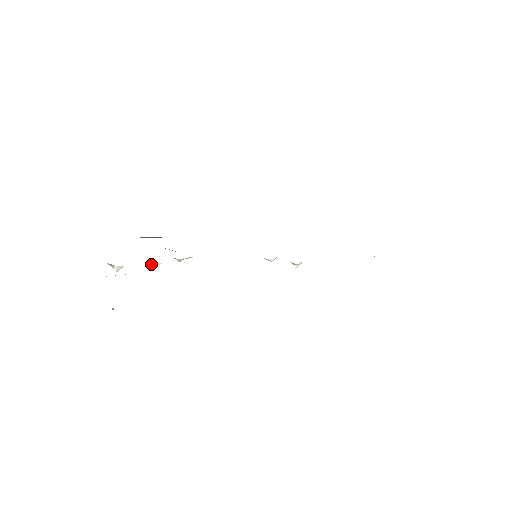
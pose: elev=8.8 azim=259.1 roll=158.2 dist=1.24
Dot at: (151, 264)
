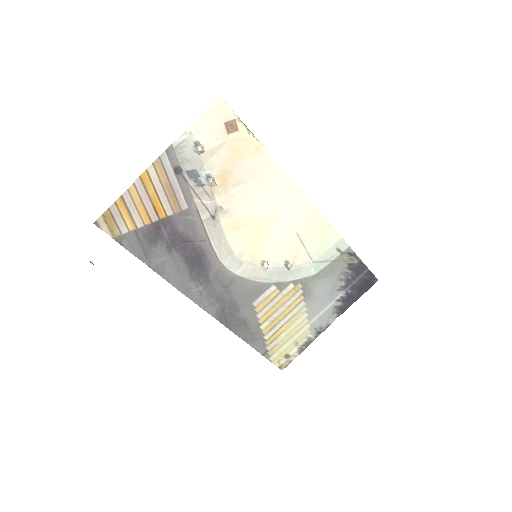
Dot at: (212, 177)
